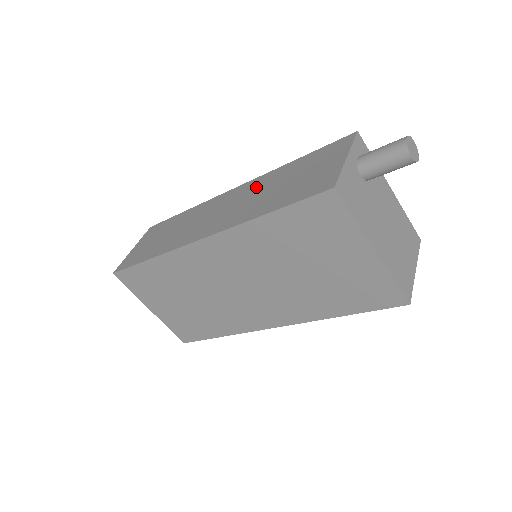
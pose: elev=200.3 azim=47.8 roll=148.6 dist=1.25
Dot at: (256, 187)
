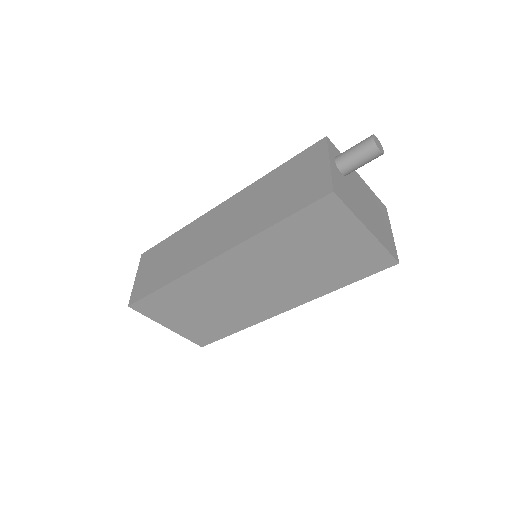
Dot at: (248, 199)
